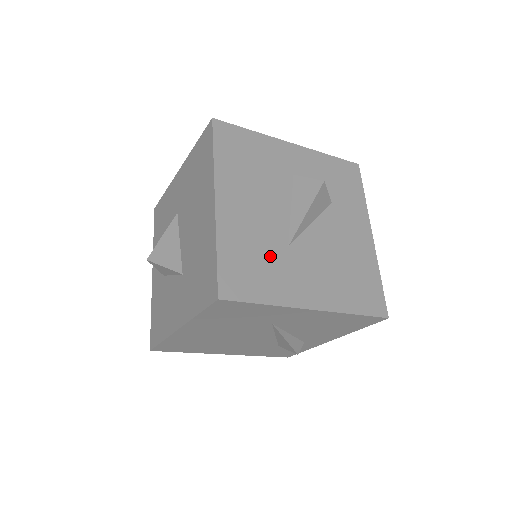
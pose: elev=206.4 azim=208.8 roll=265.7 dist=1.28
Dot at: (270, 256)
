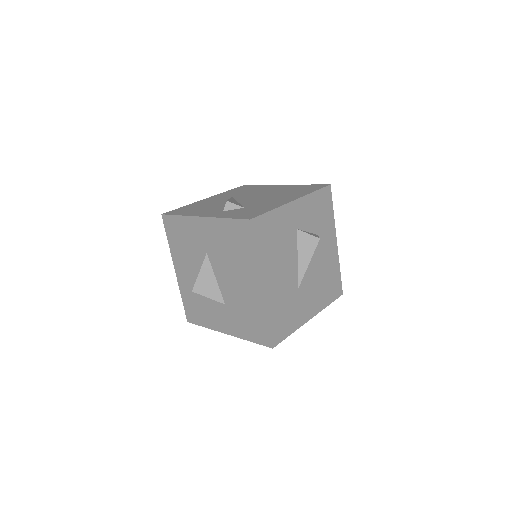
Dot at: (291, 302)
